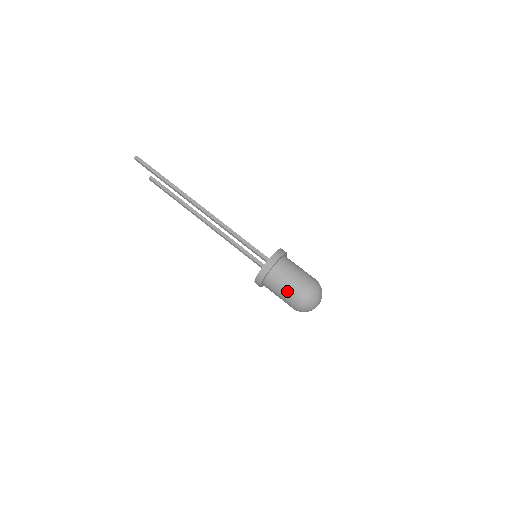
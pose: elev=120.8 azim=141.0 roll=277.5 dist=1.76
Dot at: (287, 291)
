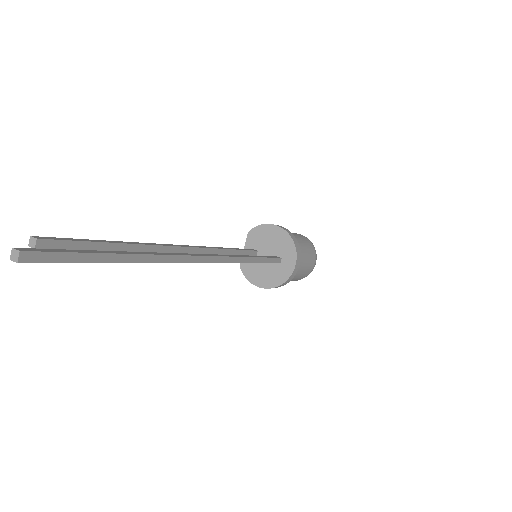
Dot at: occluded
